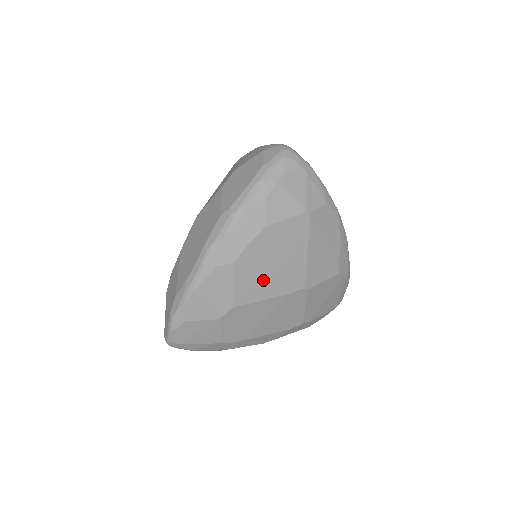
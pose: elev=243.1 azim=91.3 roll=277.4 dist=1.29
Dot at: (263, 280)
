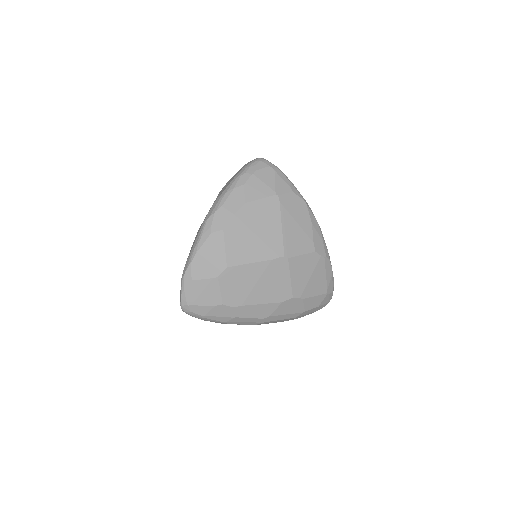
Dot at: (248, 246)
